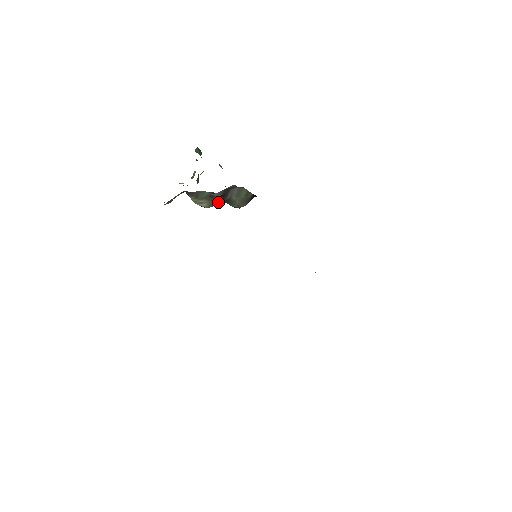
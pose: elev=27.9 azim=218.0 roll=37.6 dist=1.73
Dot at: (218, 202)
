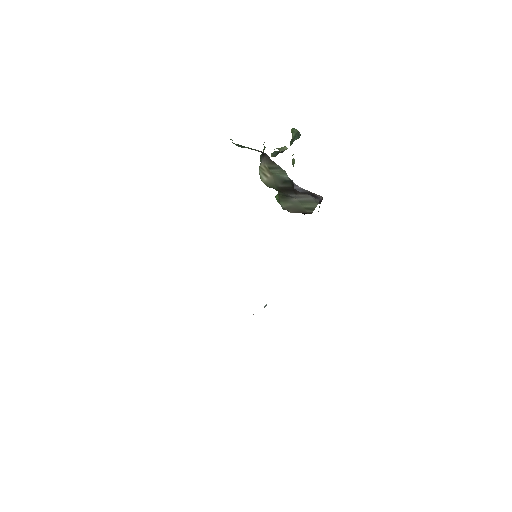
Dot at: (278, 189)
